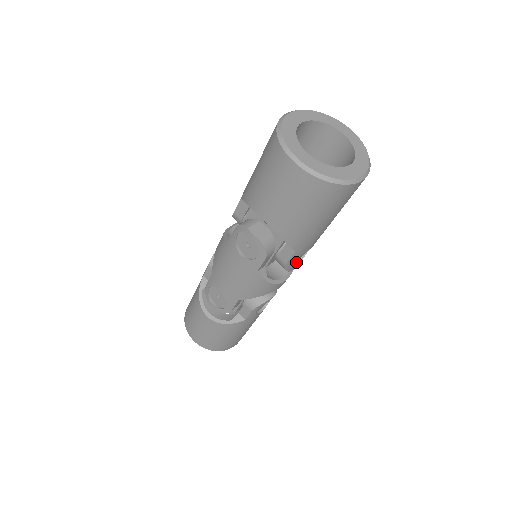
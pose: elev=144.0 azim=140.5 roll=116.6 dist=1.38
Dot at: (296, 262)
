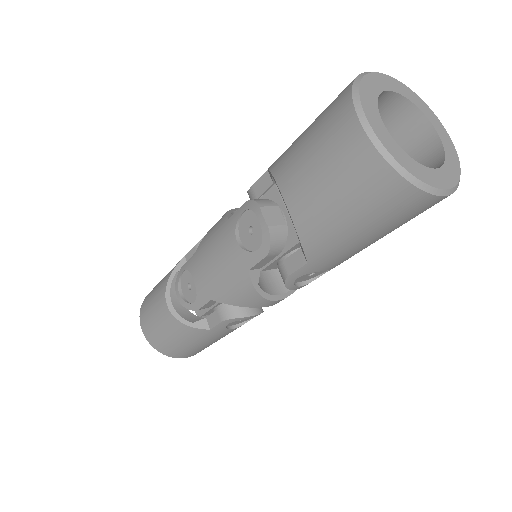
Dot at: (302, 281)
